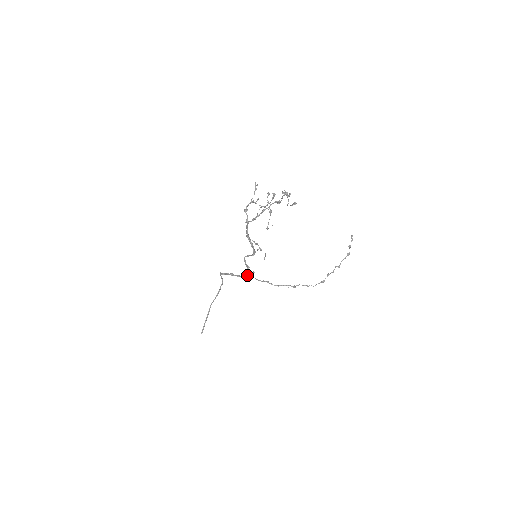
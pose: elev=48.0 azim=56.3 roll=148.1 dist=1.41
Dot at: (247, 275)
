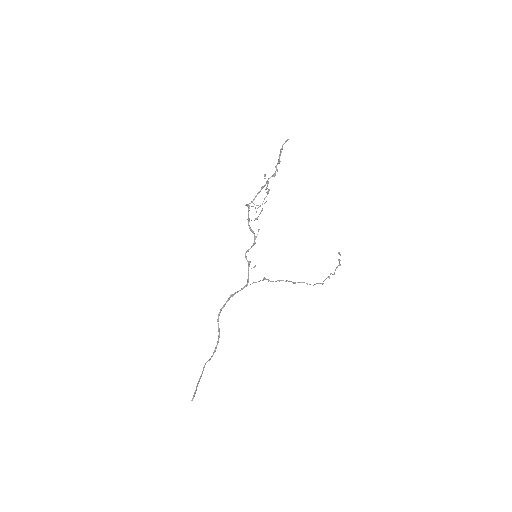
Dot at: occluded
